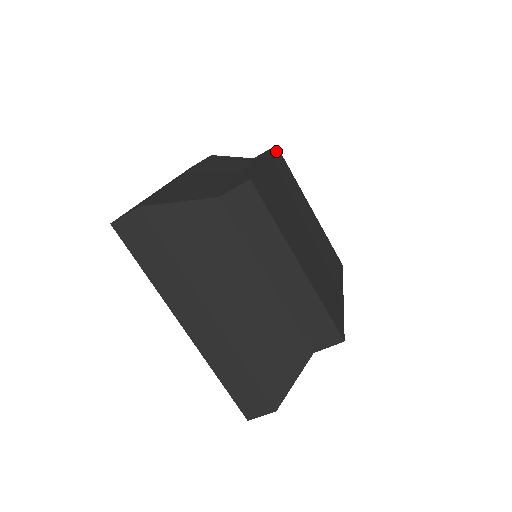
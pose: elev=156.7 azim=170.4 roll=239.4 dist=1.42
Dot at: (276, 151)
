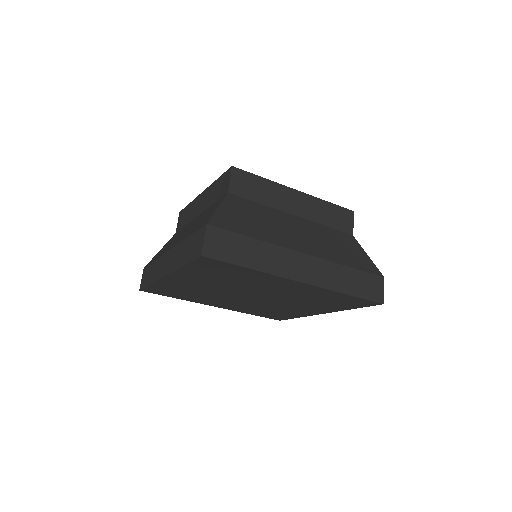
Dot at: occluded
